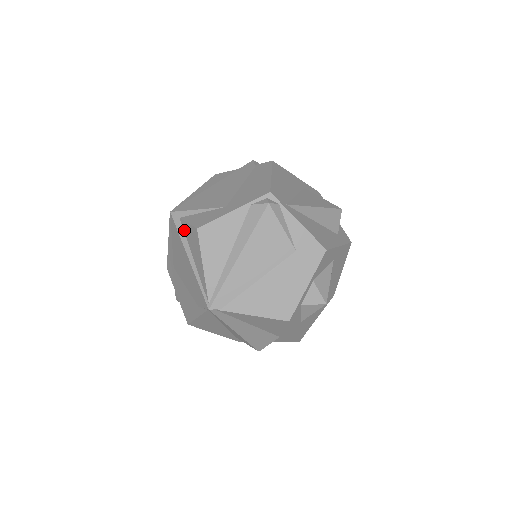
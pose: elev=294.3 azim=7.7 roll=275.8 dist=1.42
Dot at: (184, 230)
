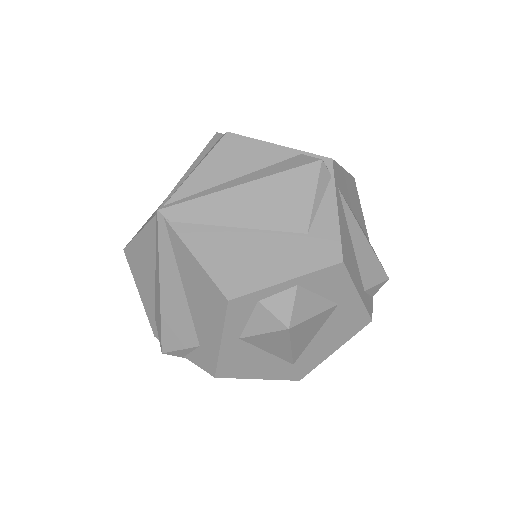
Dot at: occluded
